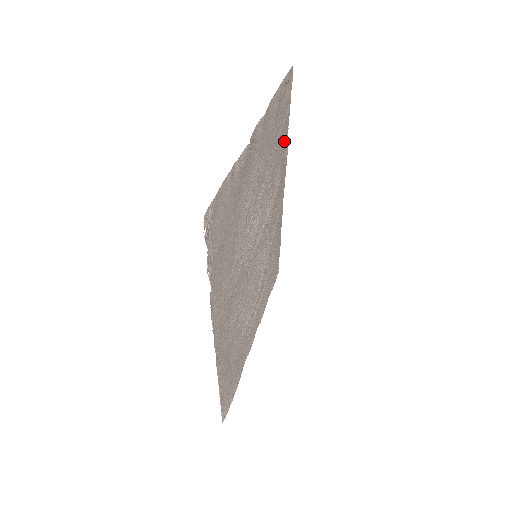
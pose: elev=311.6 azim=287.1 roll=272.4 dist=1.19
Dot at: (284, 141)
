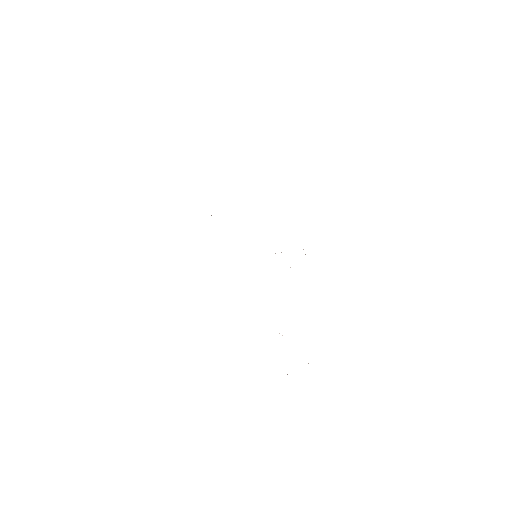
Dot at: occluded
